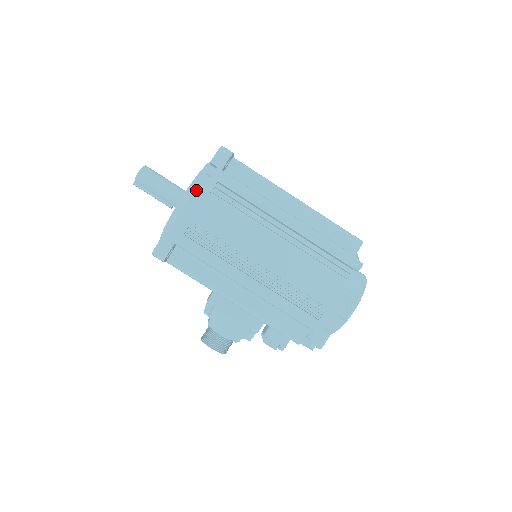
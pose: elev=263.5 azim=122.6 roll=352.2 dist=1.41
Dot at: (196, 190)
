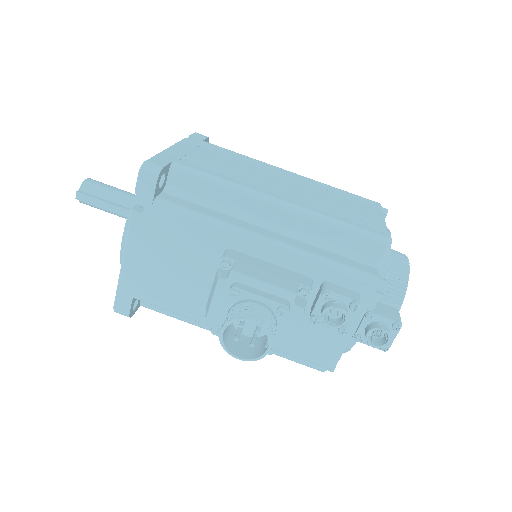
Dot at: (182, 142)
